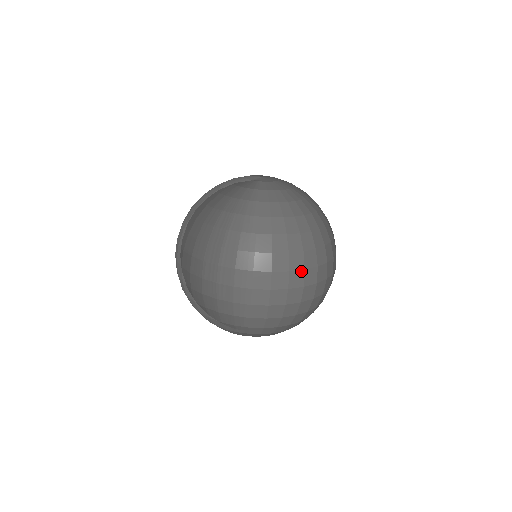
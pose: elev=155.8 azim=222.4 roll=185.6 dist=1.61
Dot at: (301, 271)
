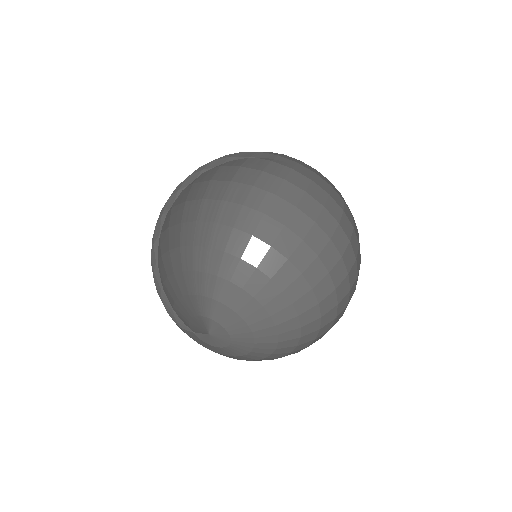
Dot at: (340, 208)
